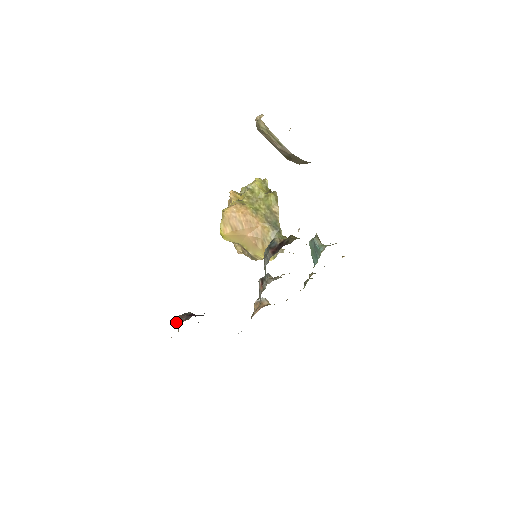
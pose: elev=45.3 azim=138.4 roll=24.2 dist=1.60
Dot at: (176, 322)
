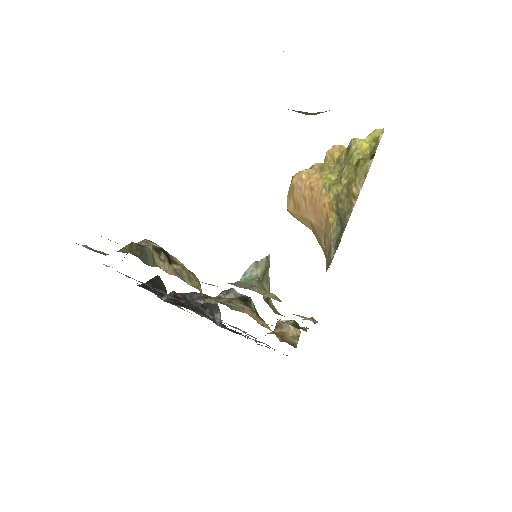
Dot at: occluded
